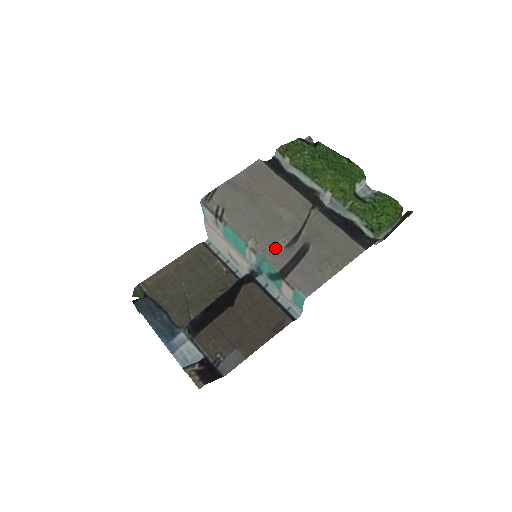
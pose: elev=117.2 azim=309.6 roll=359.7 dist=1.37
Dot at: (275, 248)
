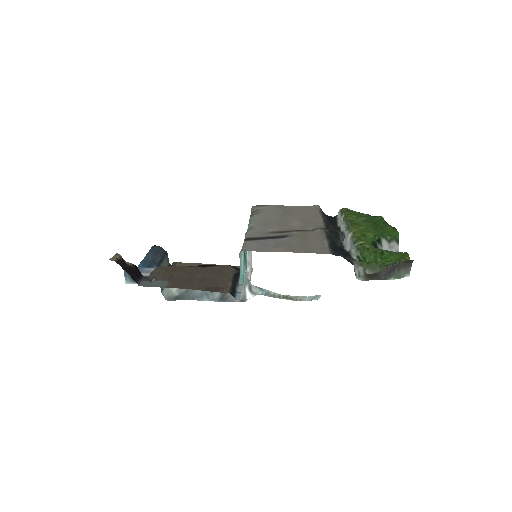
Dot at: (262, 230)
